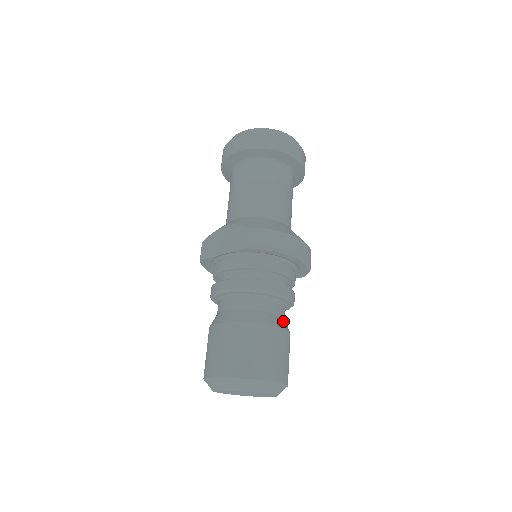
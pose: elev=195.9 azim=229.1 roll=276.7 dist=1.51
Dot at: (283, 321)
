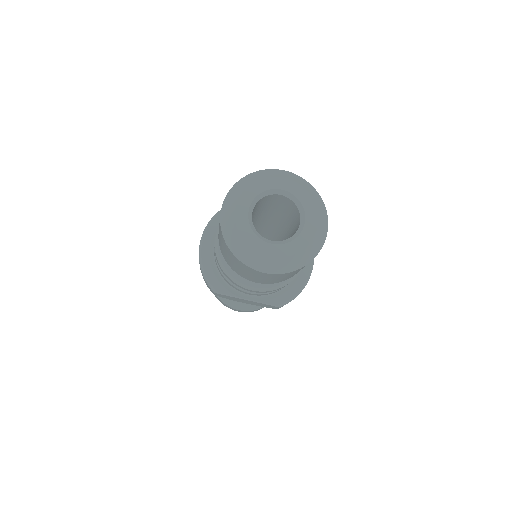
Dot at: occluded
